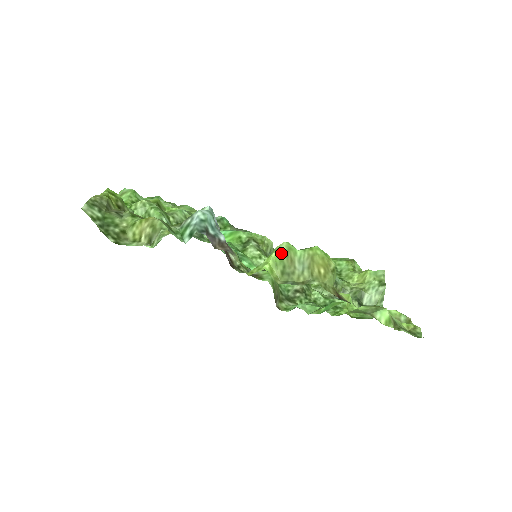
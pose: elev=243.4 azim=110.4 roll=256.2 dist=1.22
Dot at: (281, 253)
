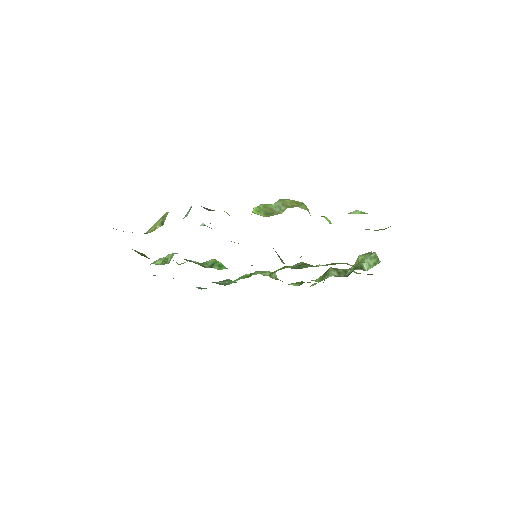
Dot at: (260, 207)
